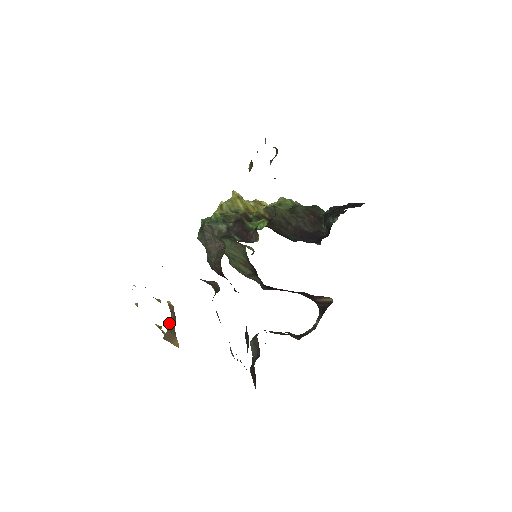
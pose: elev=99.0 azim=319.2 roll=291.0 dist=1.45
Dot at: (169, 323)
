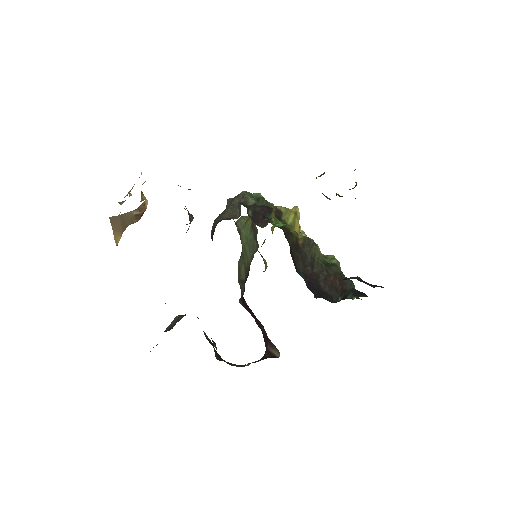
Dot at: (127, 213)
